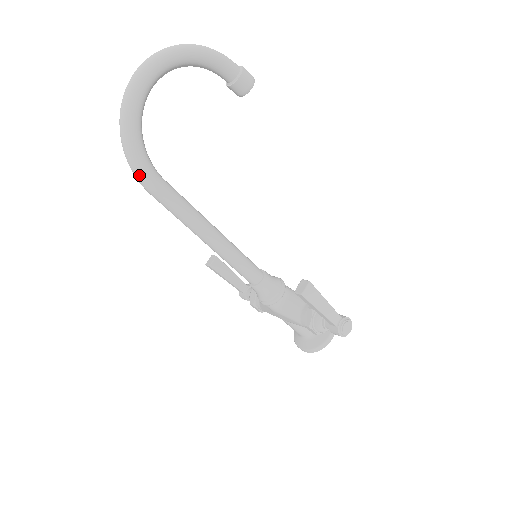
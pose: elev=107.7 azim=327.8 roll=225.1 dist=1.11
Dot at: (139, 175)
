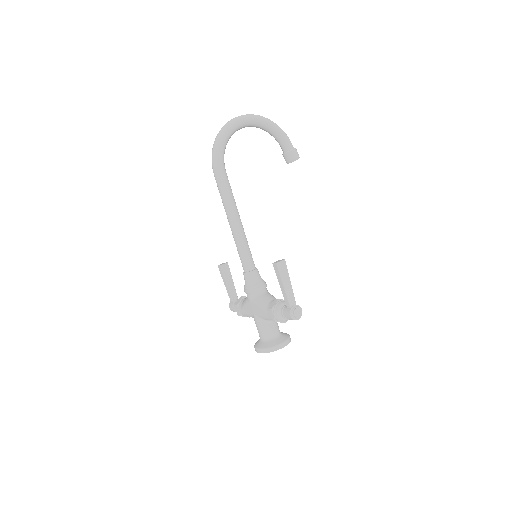
Dot at: (215, 160)
